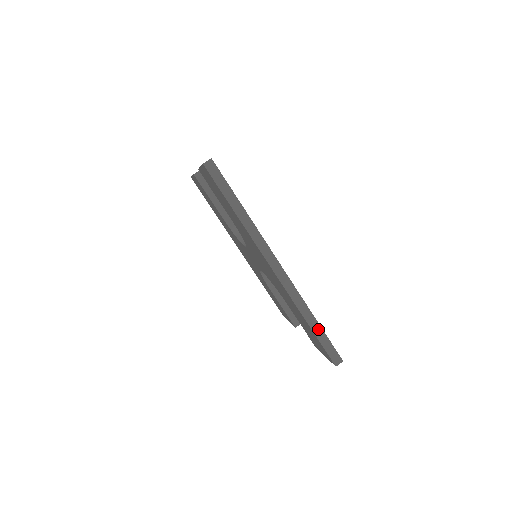
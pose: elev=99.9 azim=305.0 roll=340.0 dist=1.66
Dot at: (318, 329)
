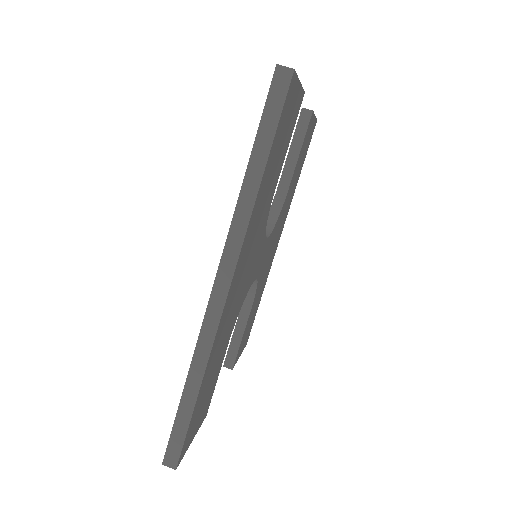
Dot at: (189, 406)
